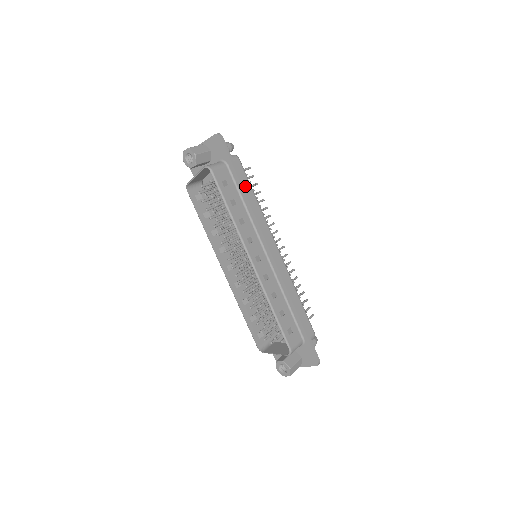
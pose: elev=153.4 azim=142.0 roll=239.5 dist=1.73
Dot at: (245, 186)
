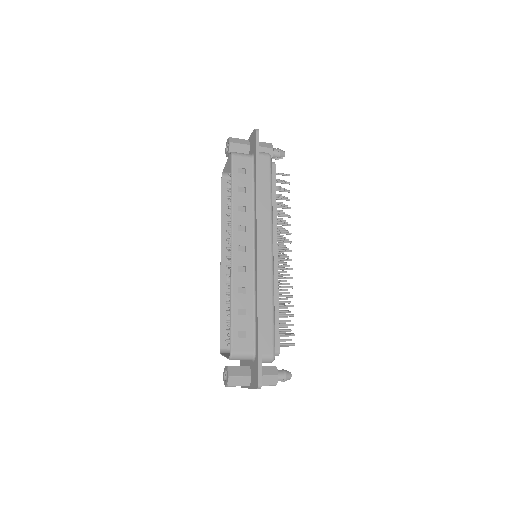
Dot at: (263, 181)
